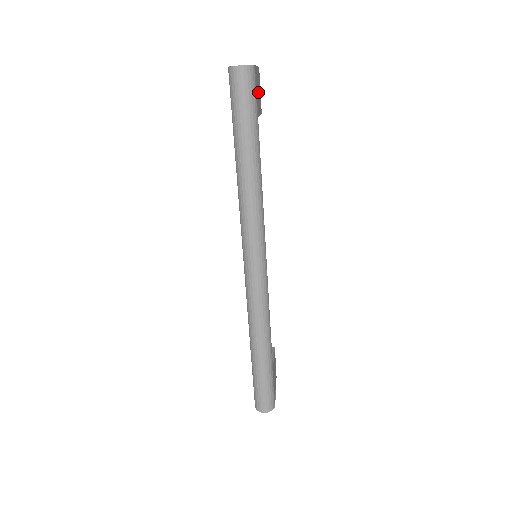
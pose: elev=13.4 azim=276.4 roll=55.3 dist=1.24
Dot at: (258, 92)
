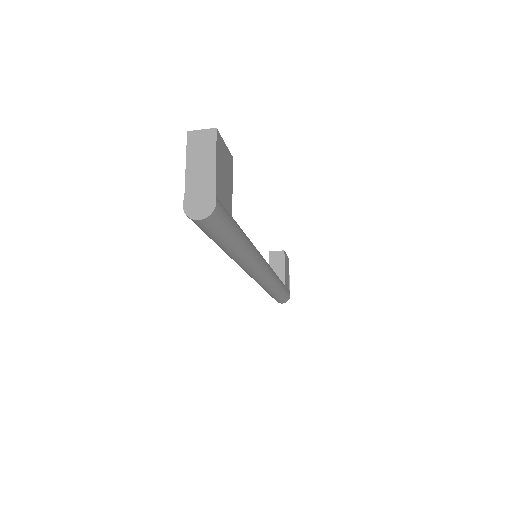
Dot at: (224, 174)
